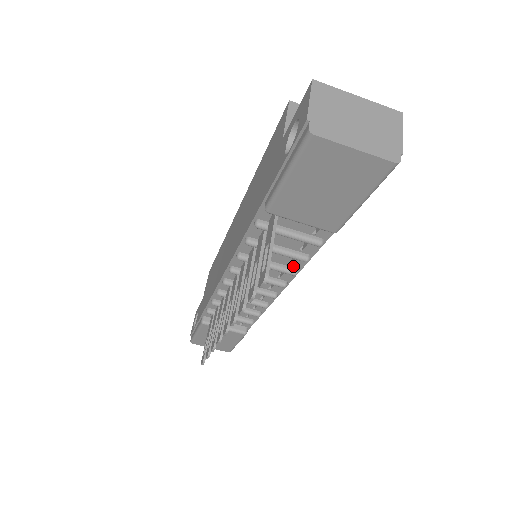
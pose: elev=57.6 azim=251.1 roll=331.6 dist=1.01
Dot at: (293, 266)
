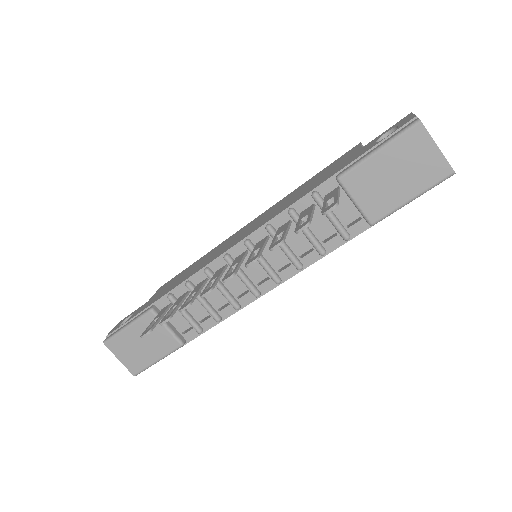
Dot at: (302, 261)
